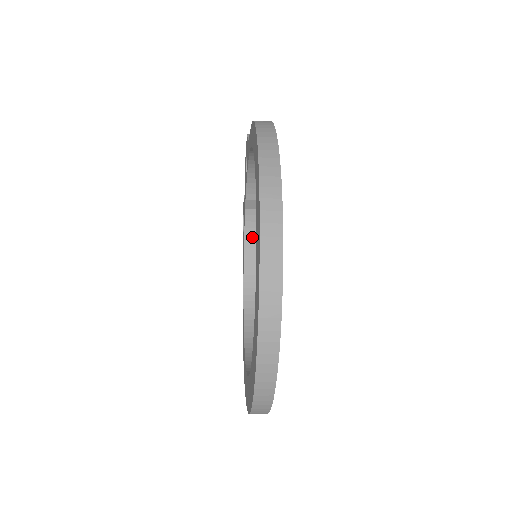
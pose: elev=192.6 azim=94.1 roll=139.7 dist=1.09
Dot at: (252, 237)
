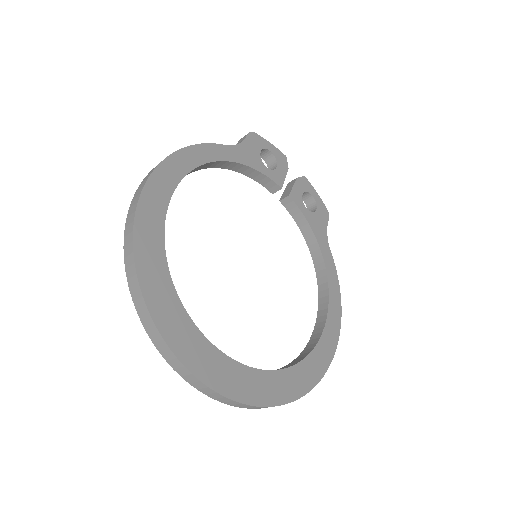
Dot at: (303, 221)
